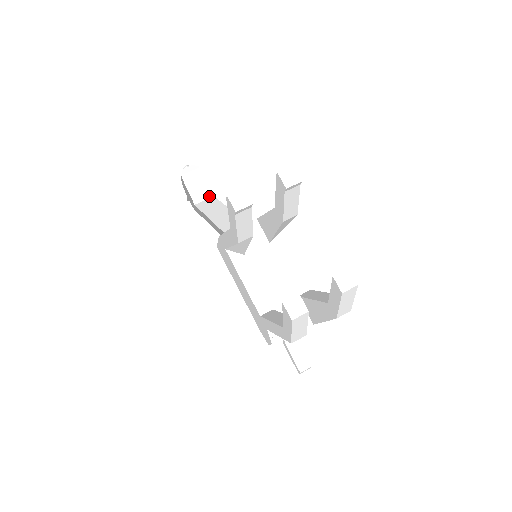
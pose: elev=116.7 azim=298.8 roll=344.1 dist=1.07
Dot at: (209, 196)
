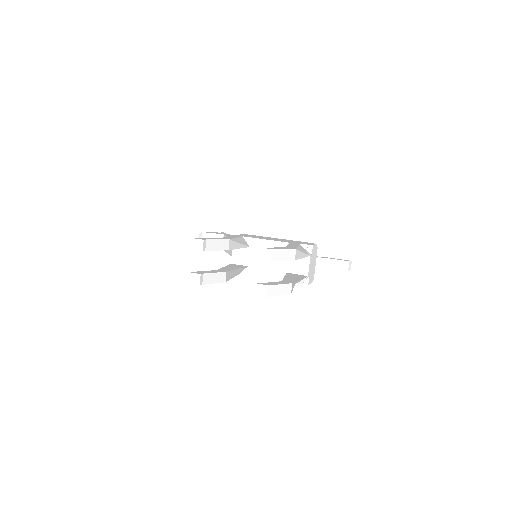
Dot at: occluded
